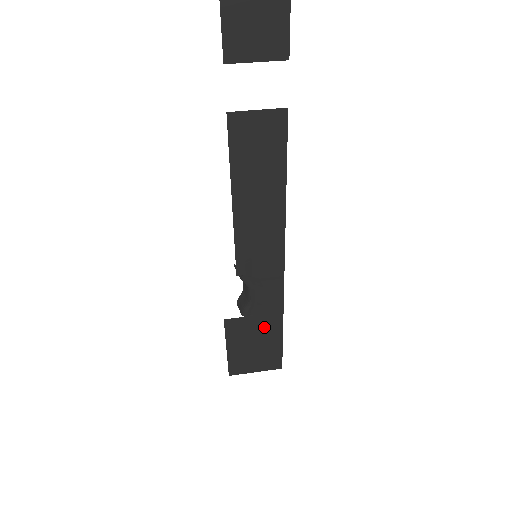
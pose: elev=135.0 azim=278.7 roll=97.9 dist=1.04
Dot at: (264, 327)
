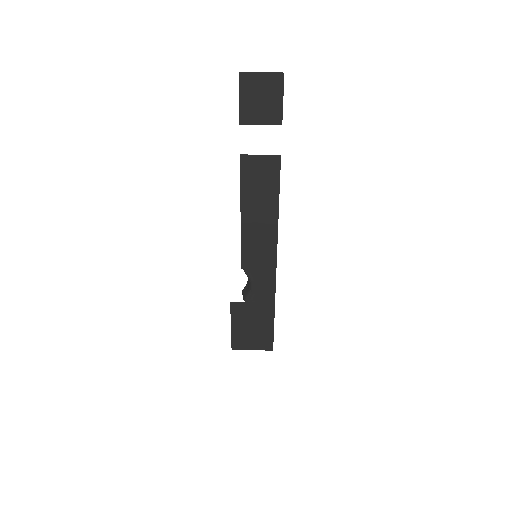
Dot at: (260, 313)
